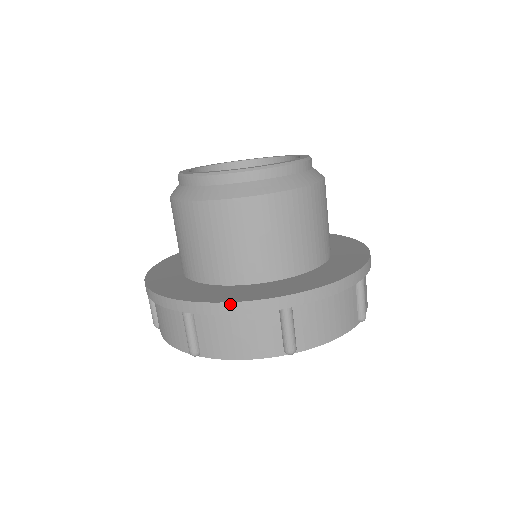
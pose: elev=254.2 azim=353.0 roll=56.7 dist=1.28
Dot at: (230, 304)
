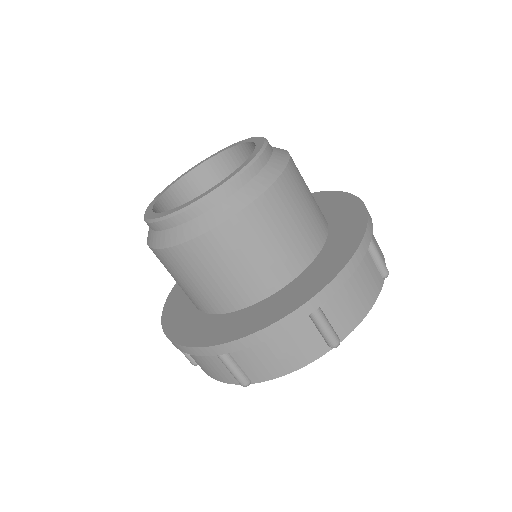
Dot at: (348, 264)
